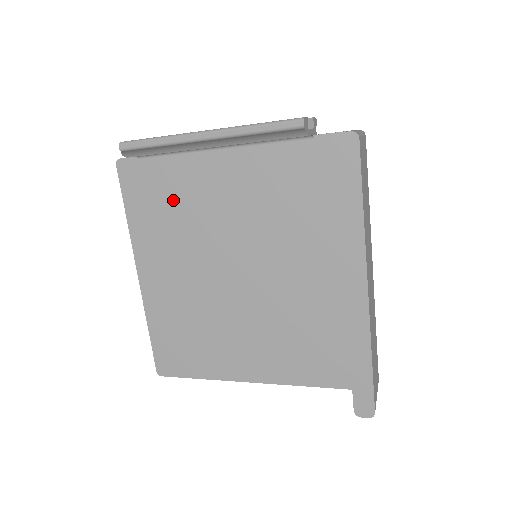
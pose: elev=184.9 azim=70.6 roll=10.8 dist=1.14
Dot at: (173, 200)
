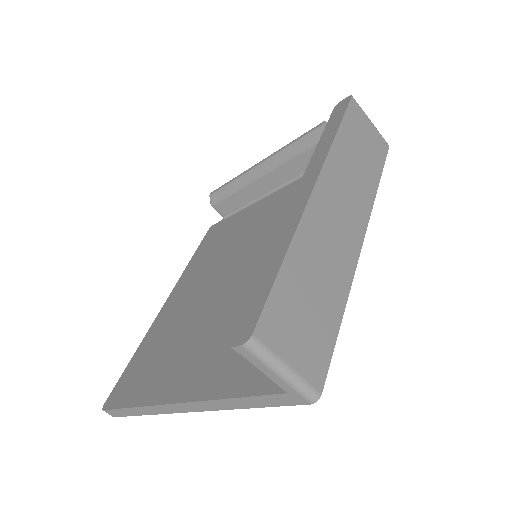
Dot at: (226, 237)
